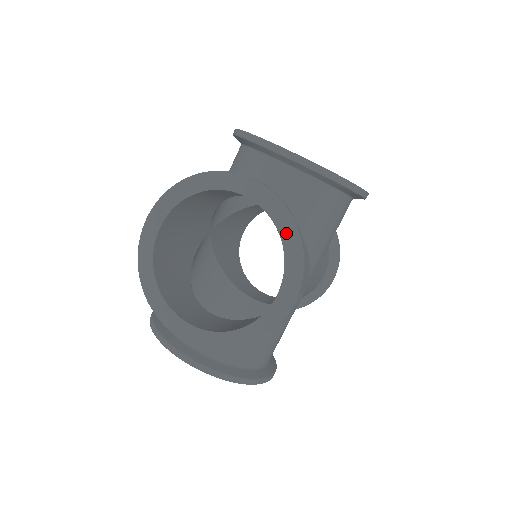
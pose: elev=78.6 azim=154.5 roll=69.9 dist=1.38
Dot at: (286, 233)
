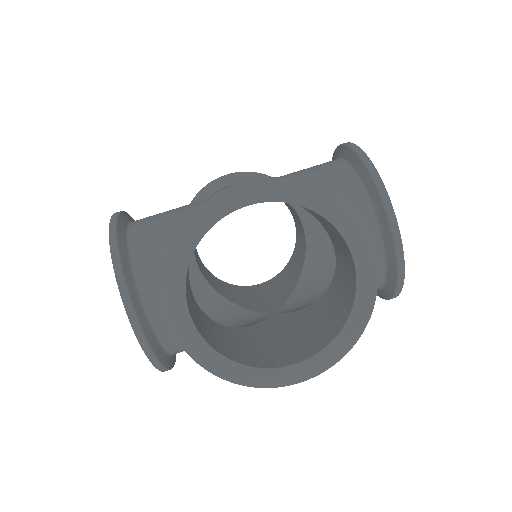
Dot at: (354, 324)
